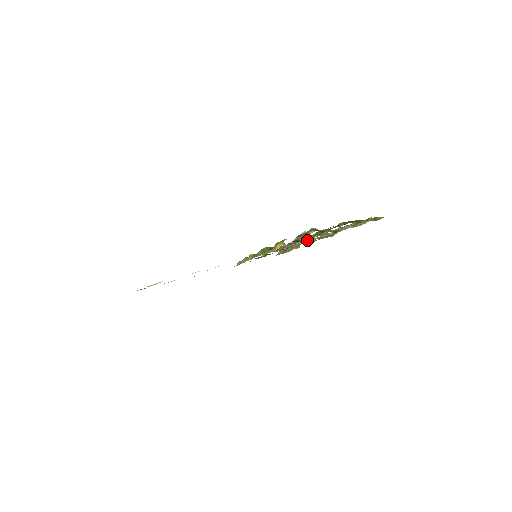
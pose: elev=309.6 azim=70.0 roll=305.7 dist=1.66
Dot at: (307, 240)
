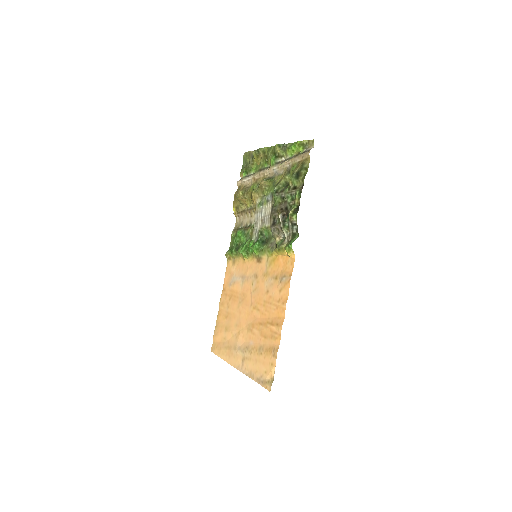
Dot at: (260, 199)
